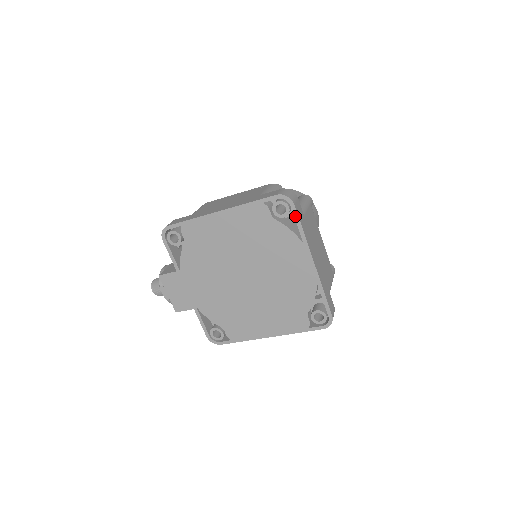
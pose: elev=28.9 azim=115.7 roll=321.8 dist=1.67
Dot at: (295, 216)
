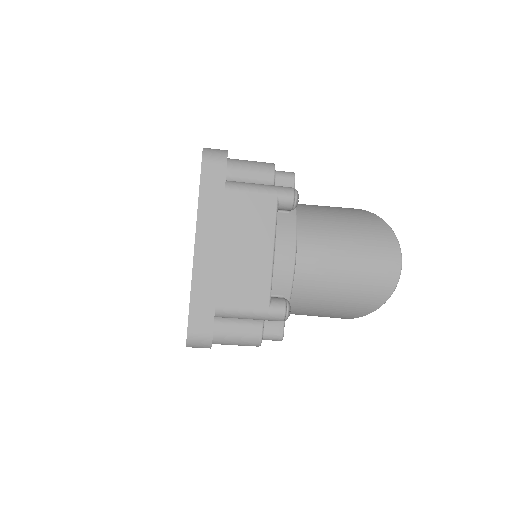
Dot at: (200, 177)
